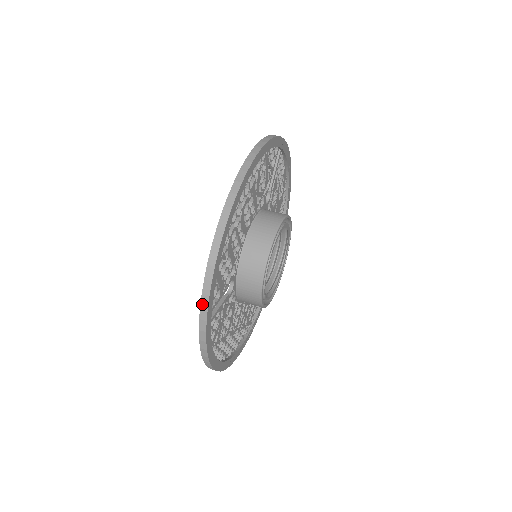
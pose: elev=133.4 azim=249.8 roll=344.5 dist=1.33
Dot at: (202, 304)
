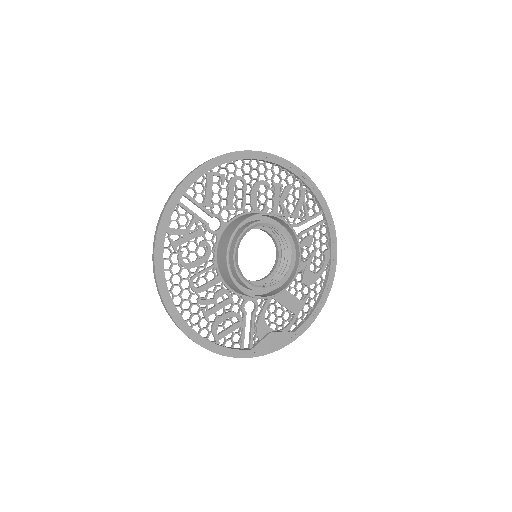
Dot at: (186, 177)
